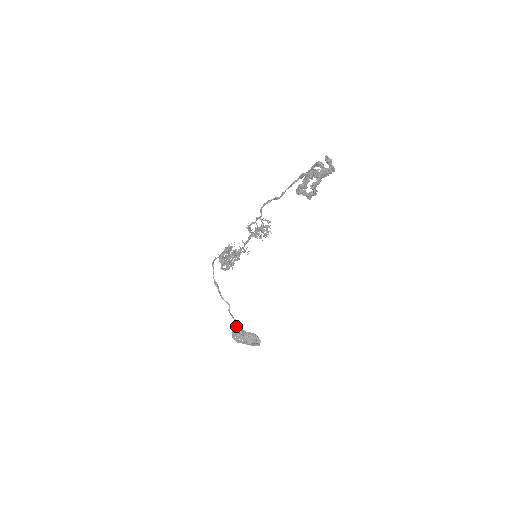
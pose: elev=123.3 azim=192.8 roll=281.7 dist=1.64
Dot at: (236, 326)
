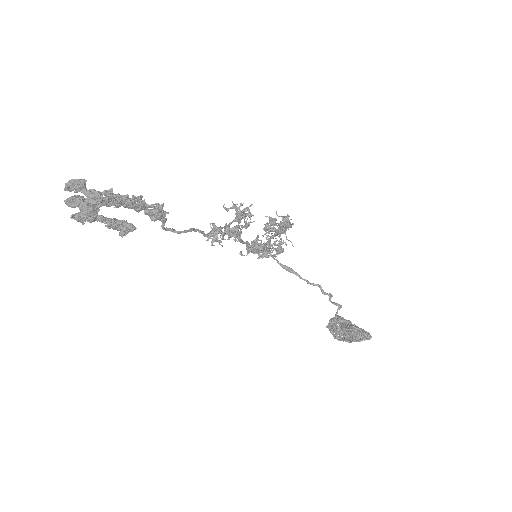
Dot at: (335, 314)
